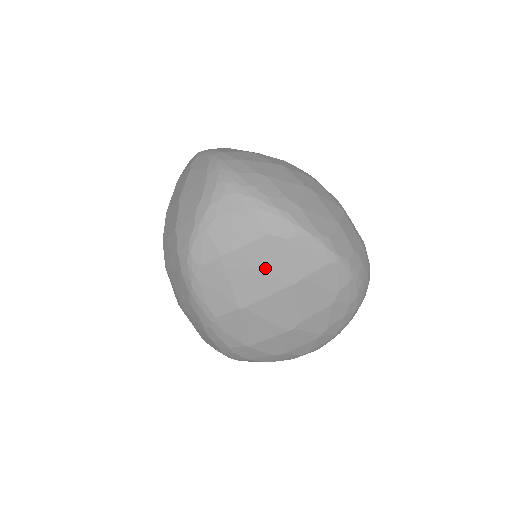
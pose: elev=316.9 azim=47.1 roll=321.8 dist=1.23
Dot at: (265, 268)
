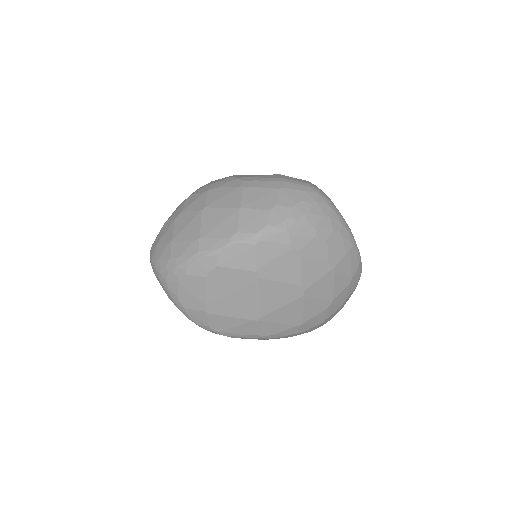
Dot at: (232, 291)
